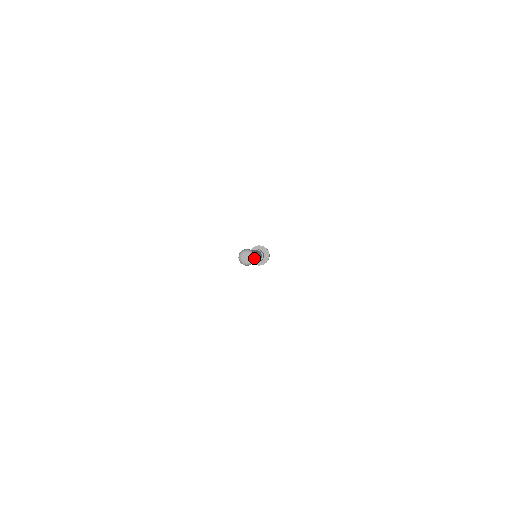
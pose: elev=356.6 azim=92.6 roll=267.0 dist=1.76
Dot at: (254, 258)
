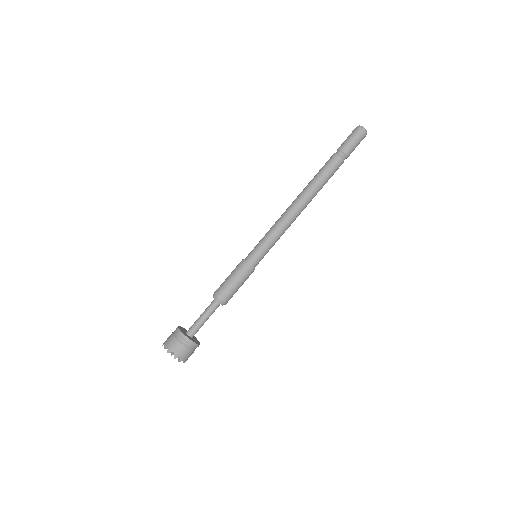
Dot at: occluded
